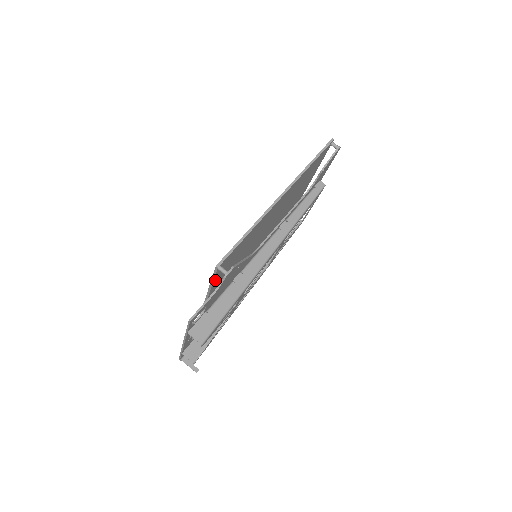
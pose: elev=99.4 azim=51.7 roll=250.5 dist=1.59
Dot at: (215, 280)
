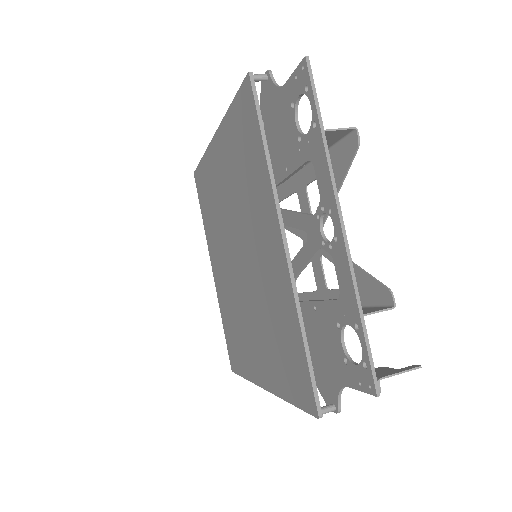
Dot at: (262, 140)
